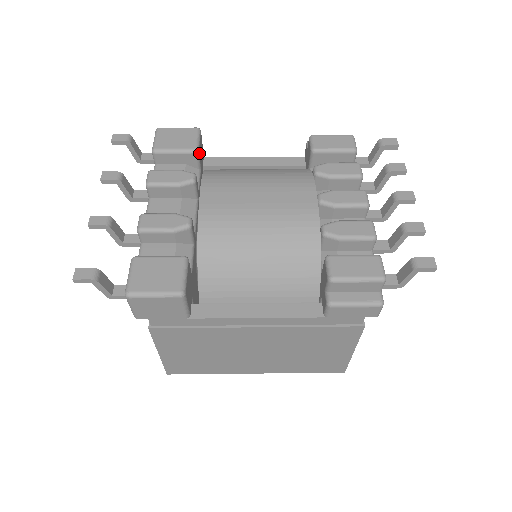
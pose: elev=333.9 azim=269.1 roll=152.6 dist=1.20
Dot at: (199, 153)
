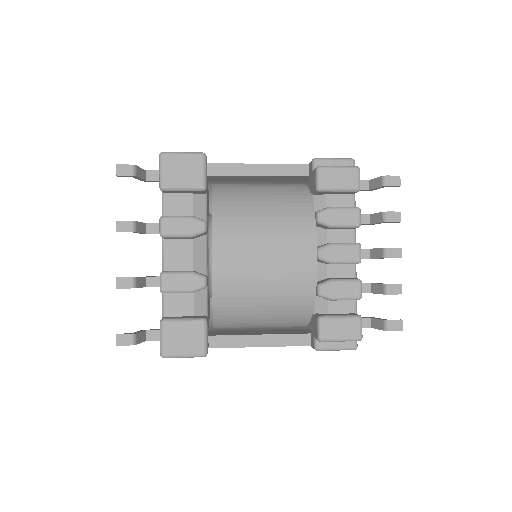
Dot at: (206, 187)
